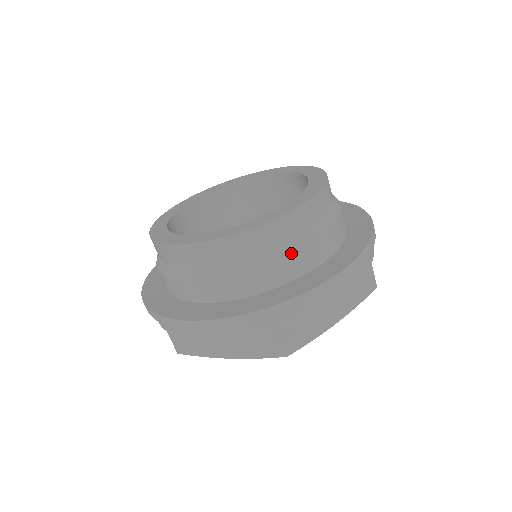
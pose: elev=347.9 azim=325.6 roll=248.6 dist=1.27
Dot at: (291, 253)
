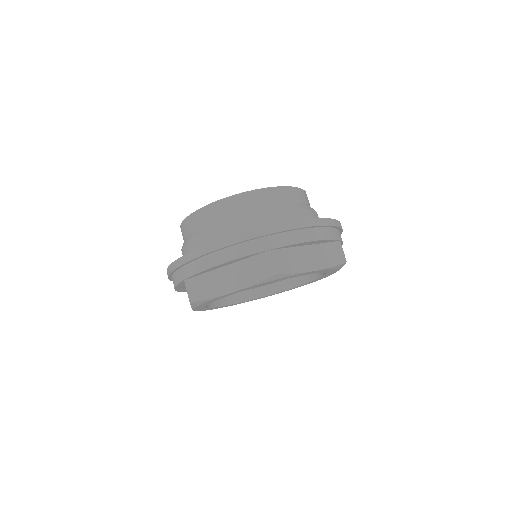
Dot at: (204, 231)
